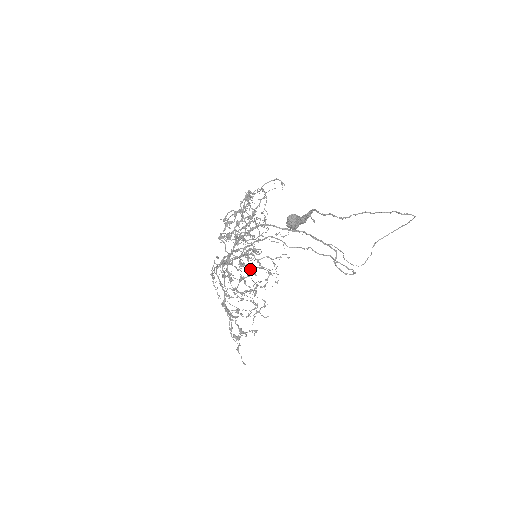
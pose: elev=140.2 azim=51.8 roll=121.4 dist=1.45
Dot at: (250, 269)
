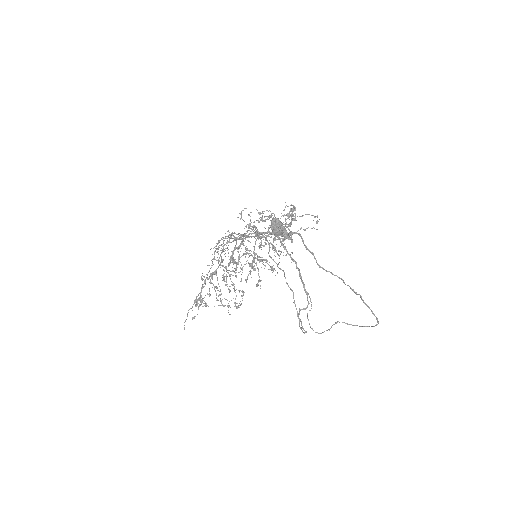
Dot at: occluded
